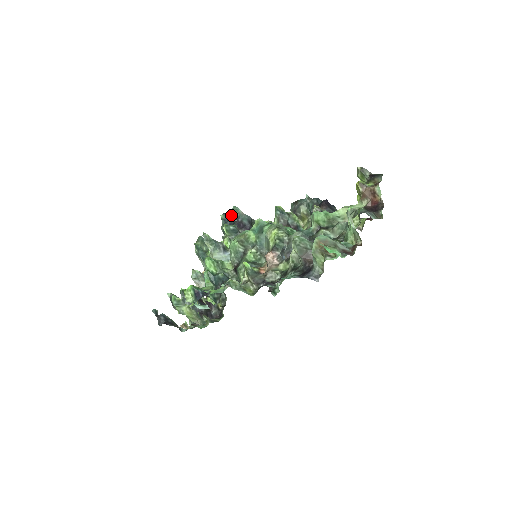
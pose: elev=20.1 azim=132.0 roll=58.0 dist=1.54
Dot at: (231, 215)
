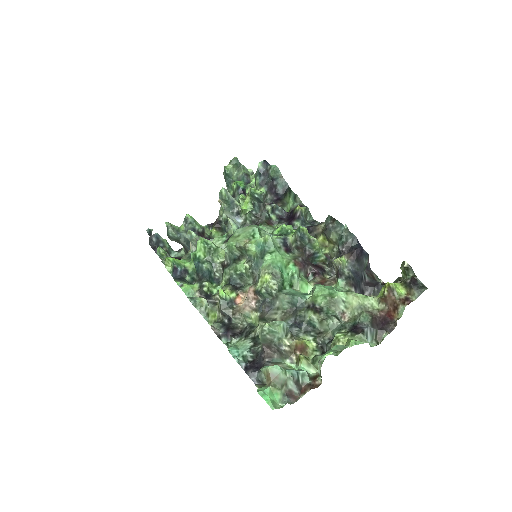
Dot at: (269, 171)
